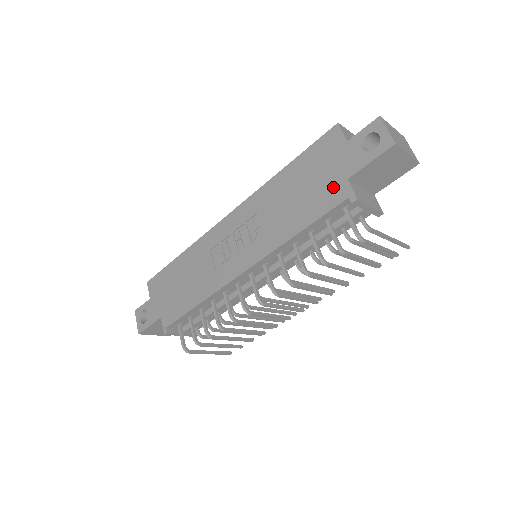
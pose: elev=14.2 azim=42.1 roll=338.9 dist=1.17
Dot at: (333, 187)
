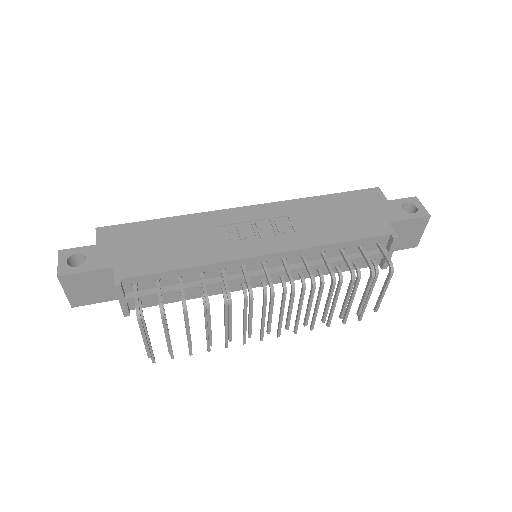
Dot at: (375, 223)
